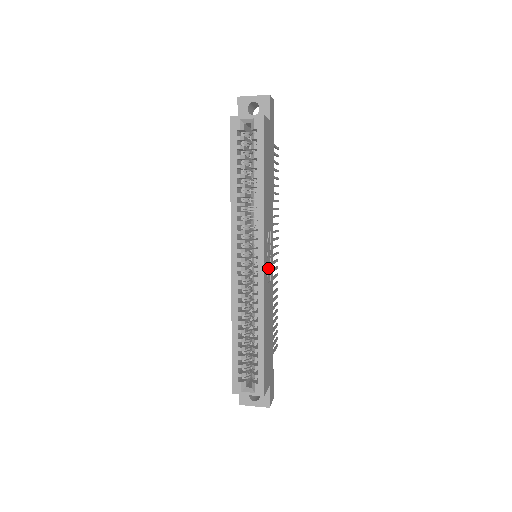
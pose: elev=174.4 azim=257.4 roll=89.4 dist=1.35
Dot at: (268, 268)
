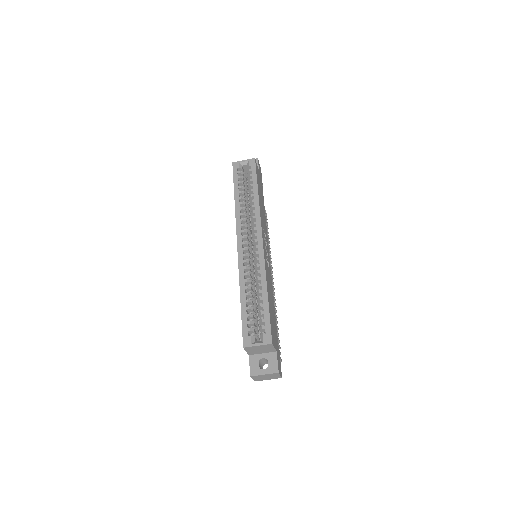
Dot at: (266, 255)
